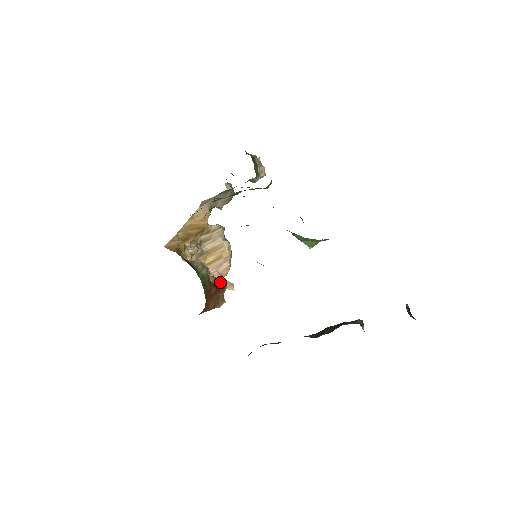
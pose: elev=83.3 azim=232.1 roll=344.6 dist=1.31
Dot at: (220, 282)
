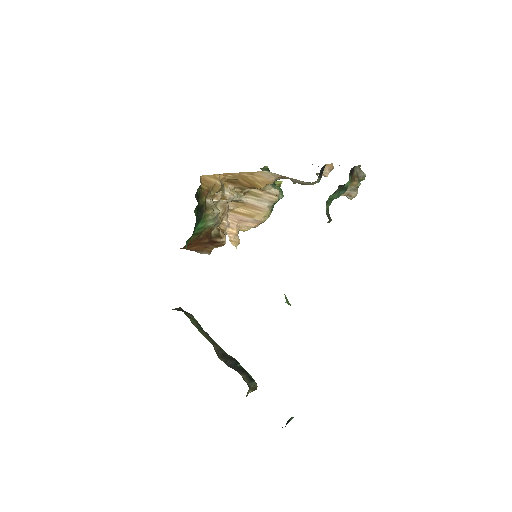
Dot at: (219, 239)
